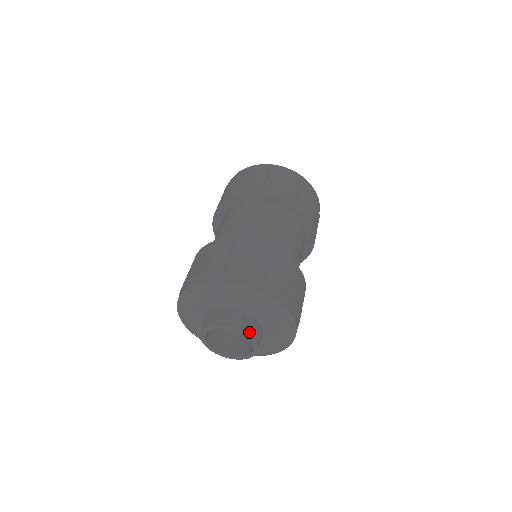
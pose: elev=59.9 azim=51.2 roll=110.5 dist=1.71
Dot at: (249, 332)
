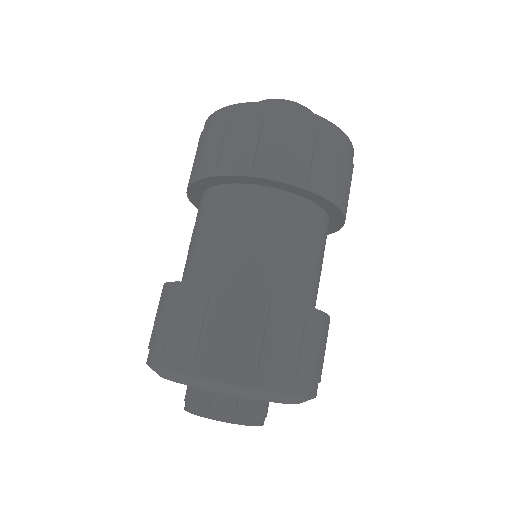
Dot at: (229, 418)
